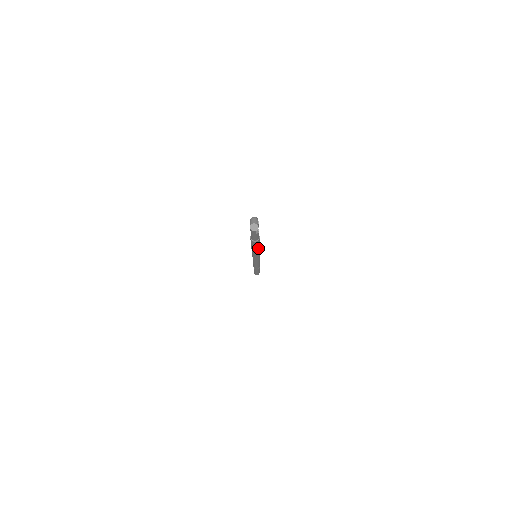
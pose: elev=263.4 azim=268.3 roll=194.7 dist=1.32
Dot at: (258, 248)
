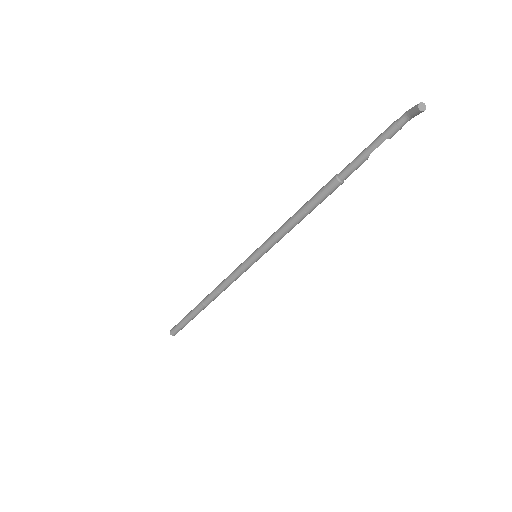
Dot at: (305, 216)
